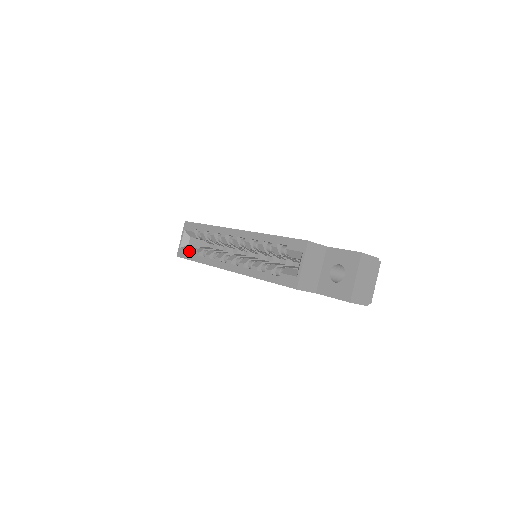
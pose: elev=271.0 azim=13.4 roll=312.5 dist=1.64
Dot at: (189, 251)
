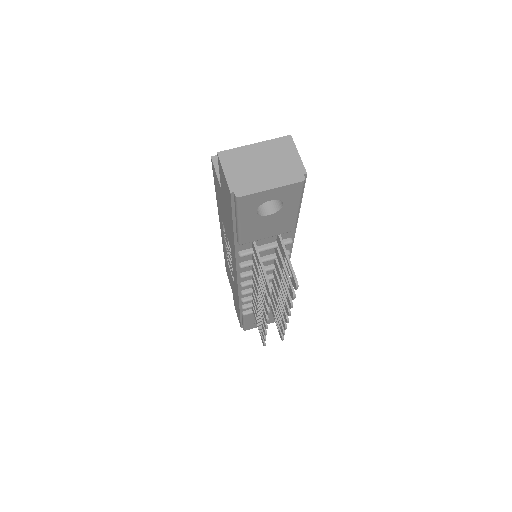
Dot at: occluded
